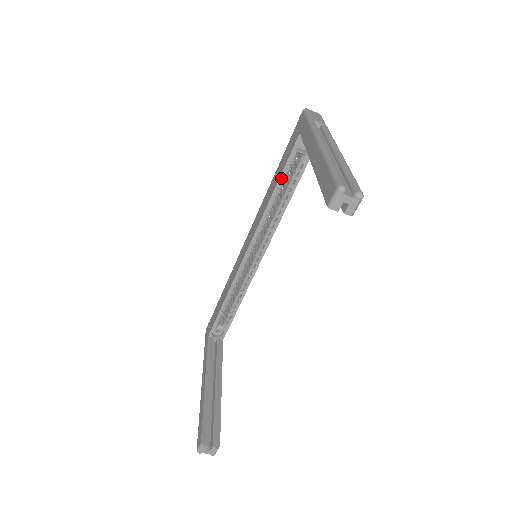
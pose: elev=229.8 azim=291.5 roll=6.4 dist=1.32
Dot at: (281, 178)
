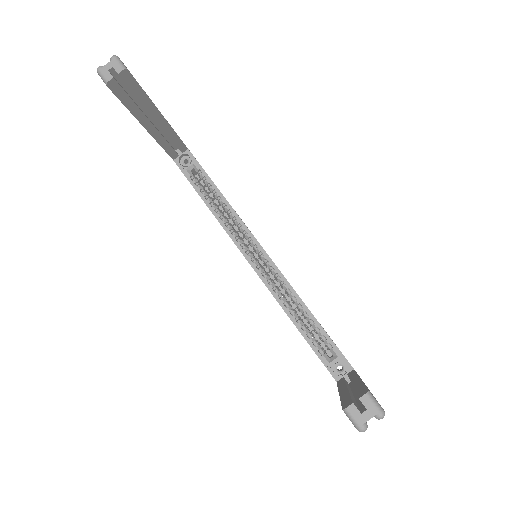
Dot at: (200, 194)
